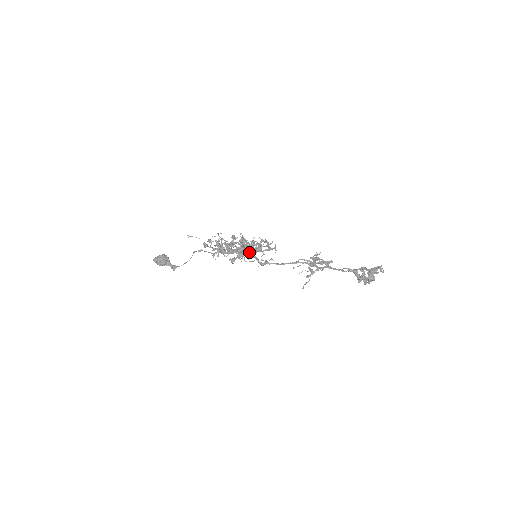
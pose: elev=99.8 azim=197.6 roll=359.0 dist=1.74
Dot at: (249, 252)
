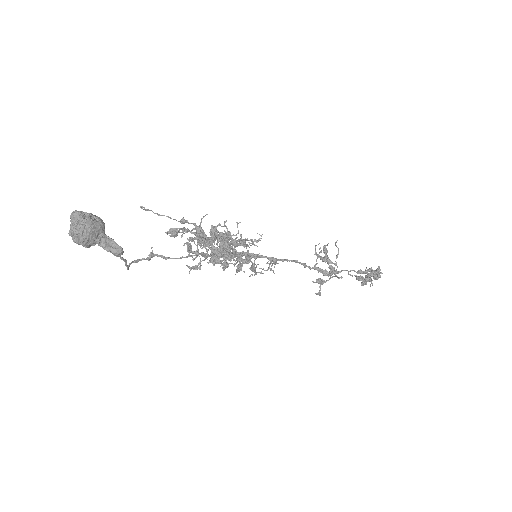
Dot at: (243, 252)
